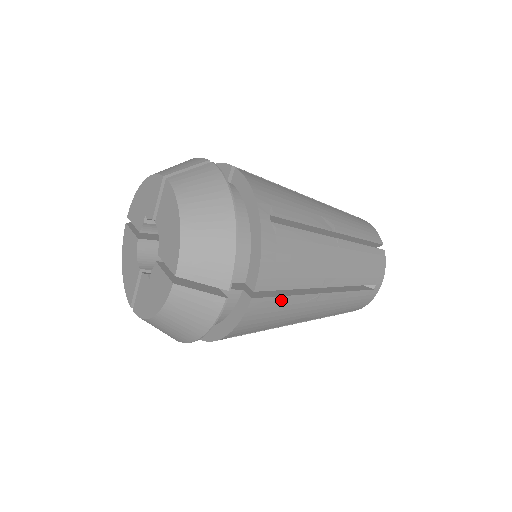
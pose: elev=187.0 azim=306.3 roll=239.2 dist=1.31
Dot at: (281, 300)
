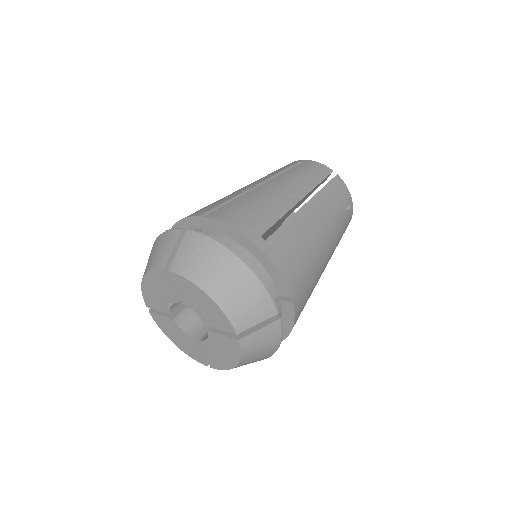
Dot at: (308, 282)
